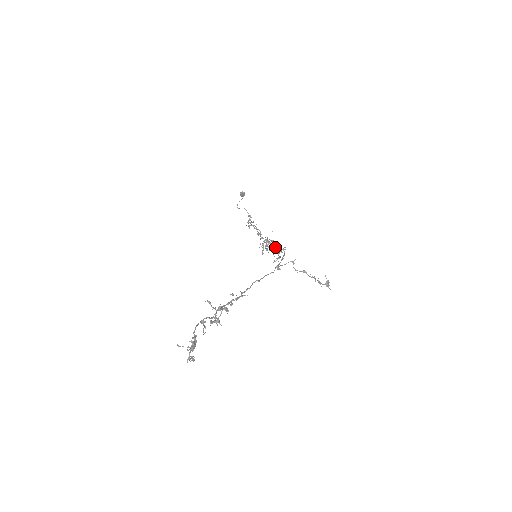
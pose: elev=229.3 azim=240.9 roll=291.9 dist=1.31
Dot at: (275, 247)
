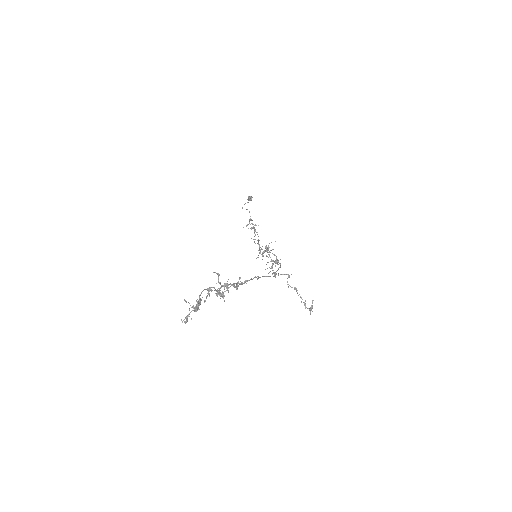
Dot at: occluded
